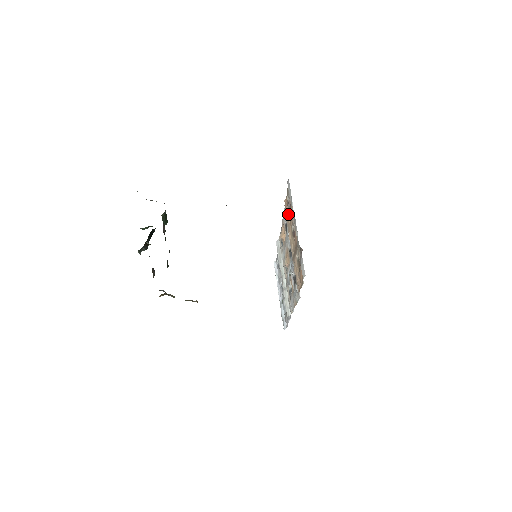
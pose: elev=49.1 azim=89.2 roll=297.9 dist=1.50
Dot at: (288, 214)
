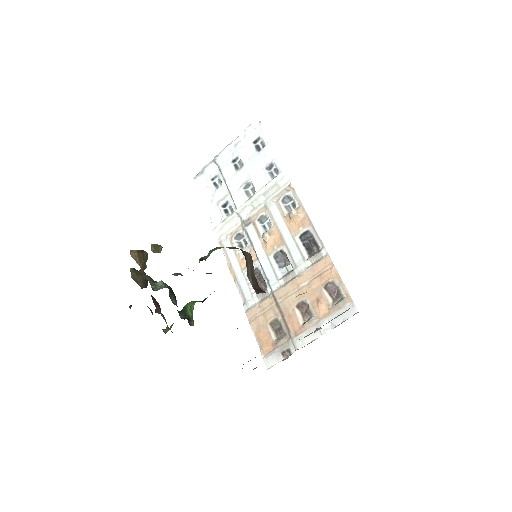
Dot at: (320, 282)
